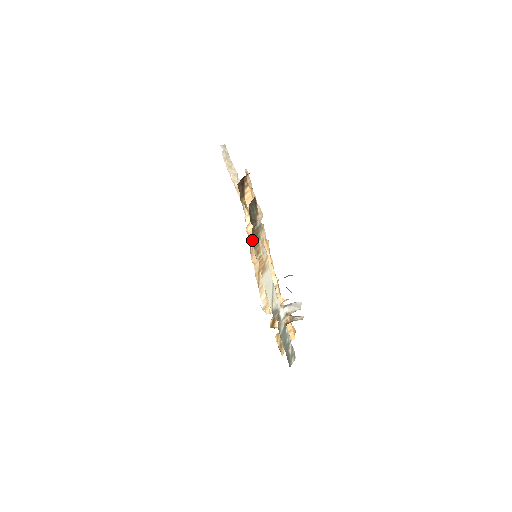
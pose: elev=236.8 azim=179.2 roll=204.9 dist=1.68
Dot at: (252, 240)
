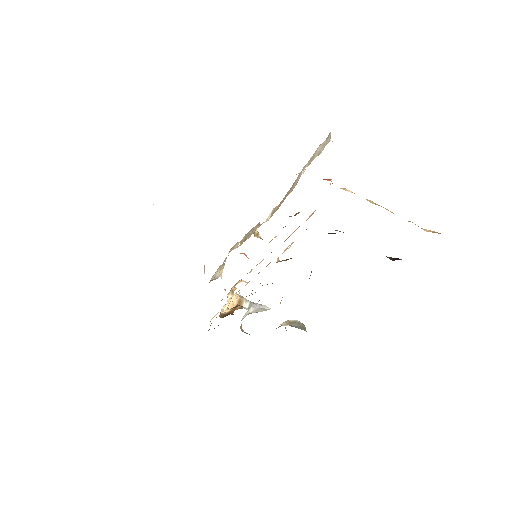
Dot at: occluded
